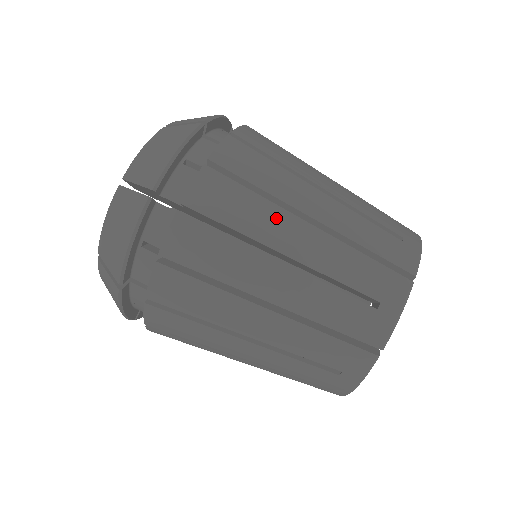
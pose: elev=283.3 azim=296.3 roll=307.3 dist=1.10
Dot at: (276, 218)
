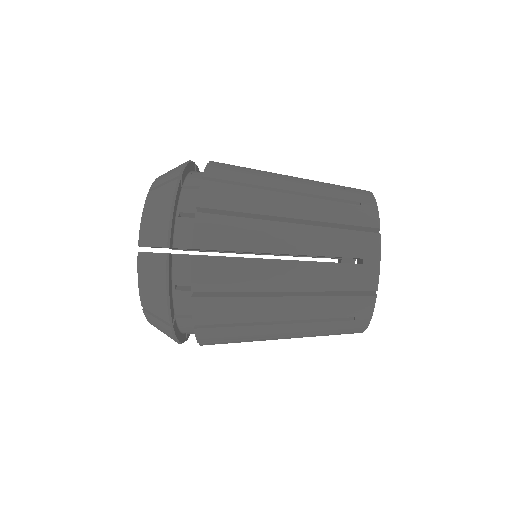
Dot at: (264, 230)
